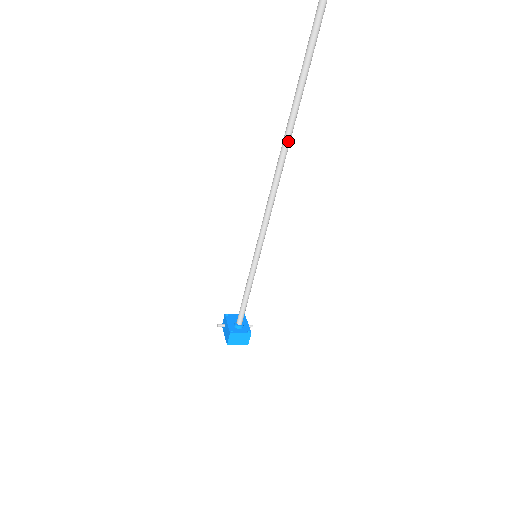
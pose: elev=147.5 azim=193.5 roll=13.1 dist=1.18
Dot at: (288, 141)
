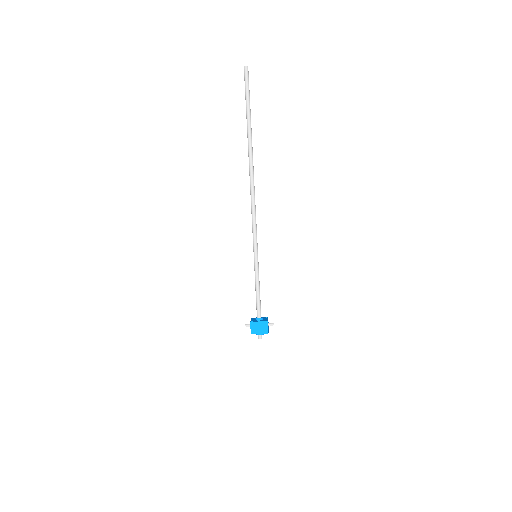
Dot at: (251, 169)
